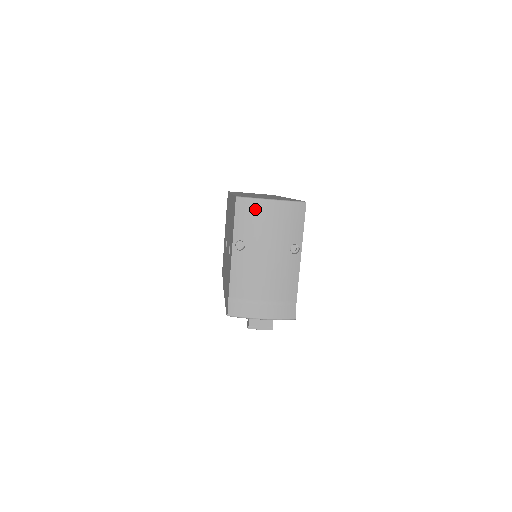
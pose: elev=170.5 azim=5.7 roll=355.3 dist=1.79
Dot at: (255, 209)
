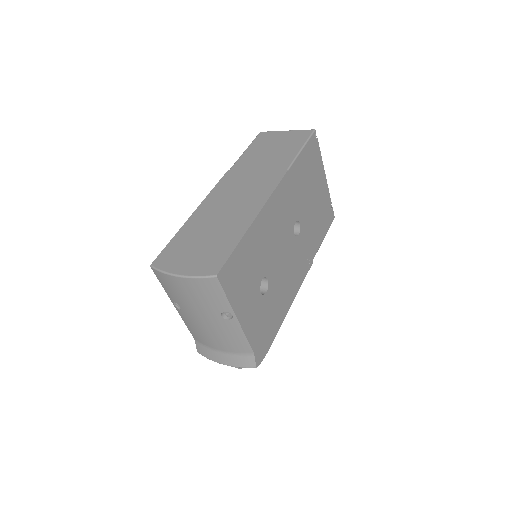
Dot at: (169, 281)
